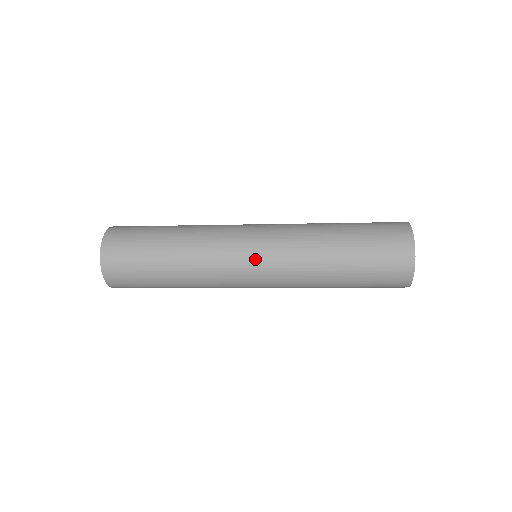
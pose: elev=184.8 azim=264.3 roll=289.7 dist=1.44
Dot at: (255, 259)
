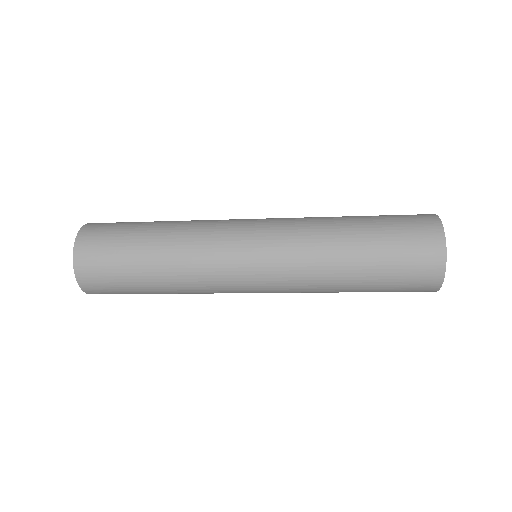
Dot at: (254, 249)
